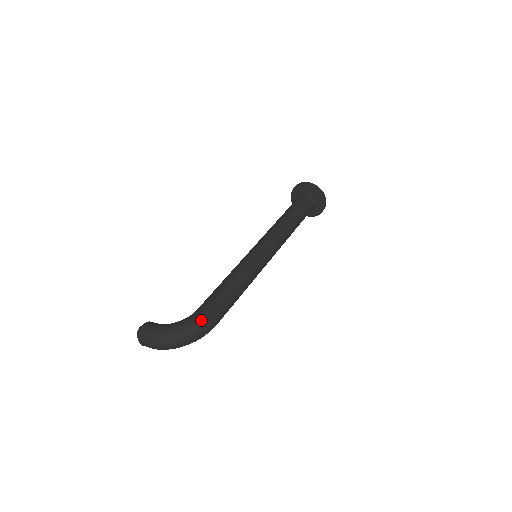
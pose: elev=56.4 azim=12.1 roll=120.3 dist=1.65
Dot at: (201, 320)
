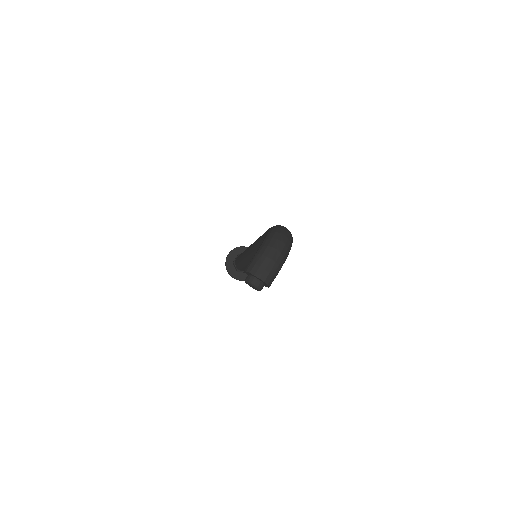
Dot at: (275, 226)
